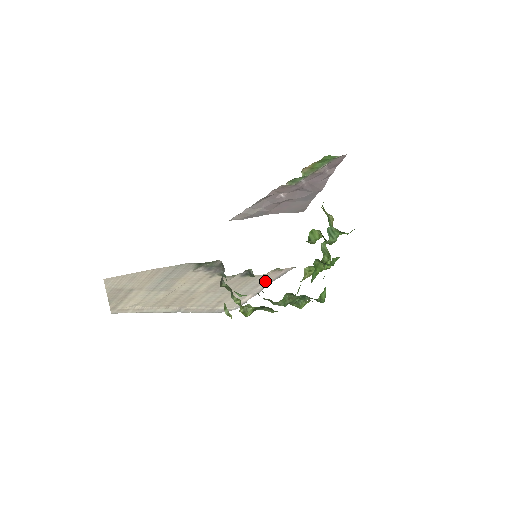
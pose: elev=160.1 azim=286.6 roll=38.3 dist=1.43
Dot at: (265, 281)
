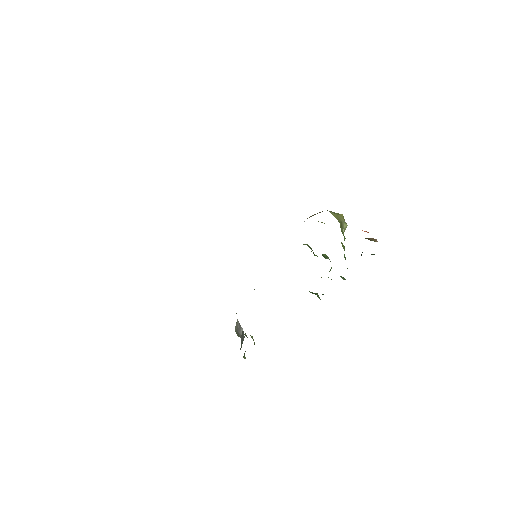
Dot at: occluded
